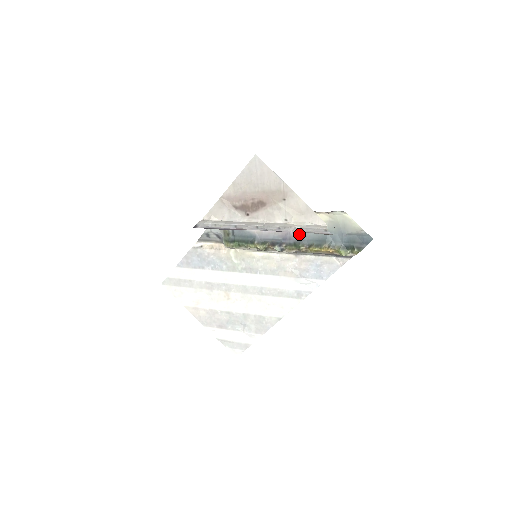
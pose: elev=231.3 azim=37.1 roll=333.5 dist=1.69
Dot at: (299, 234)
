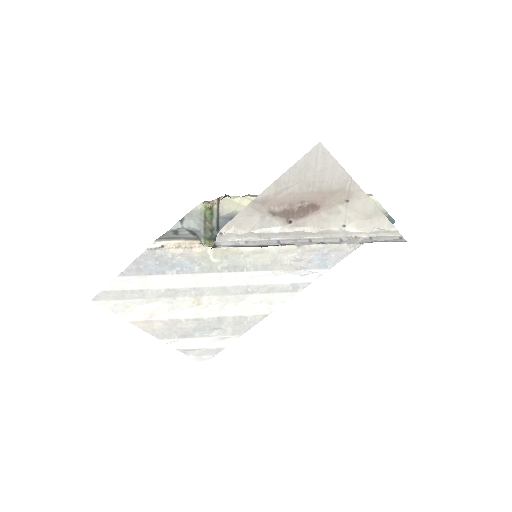
Dot at: occluded
